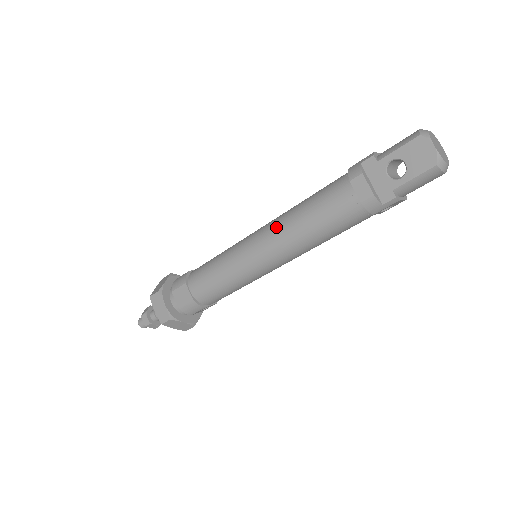
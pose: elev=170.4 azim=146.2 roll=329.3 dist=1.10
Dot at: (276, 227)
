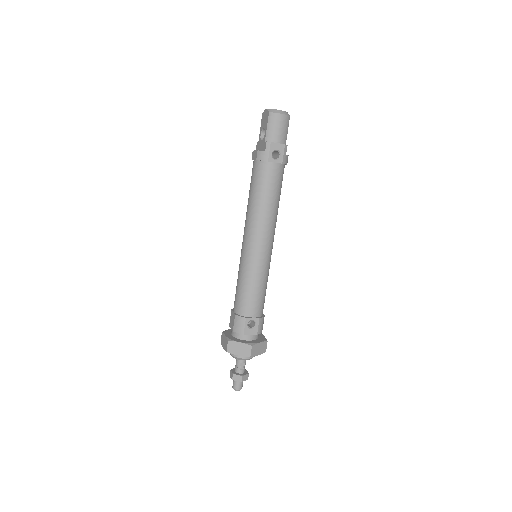
Dot at: (245, 220)
